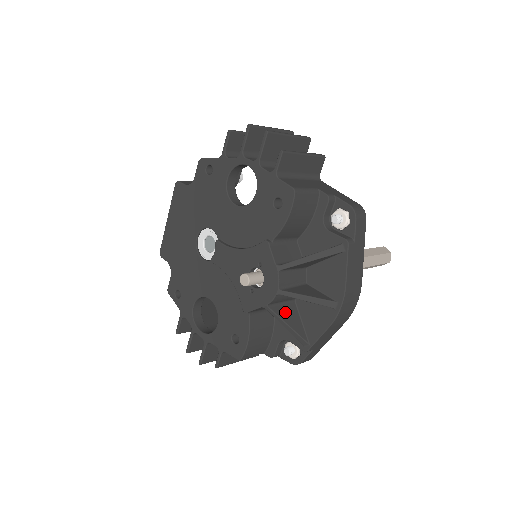
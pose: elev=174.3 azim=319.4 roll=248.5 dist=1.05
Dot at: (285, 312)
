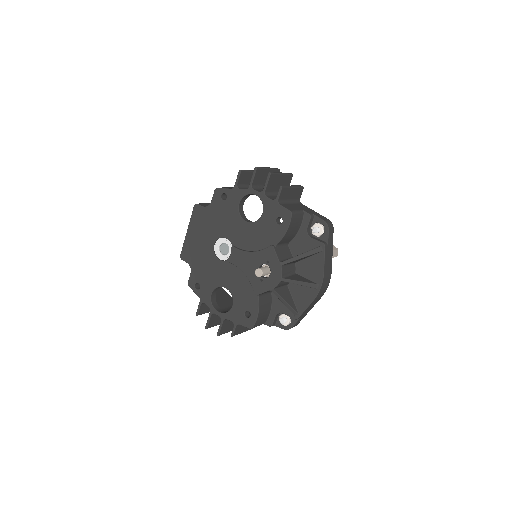
Dot at: (283, 293)
